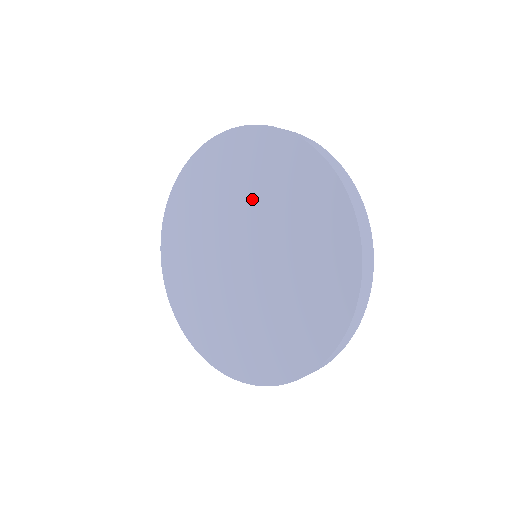
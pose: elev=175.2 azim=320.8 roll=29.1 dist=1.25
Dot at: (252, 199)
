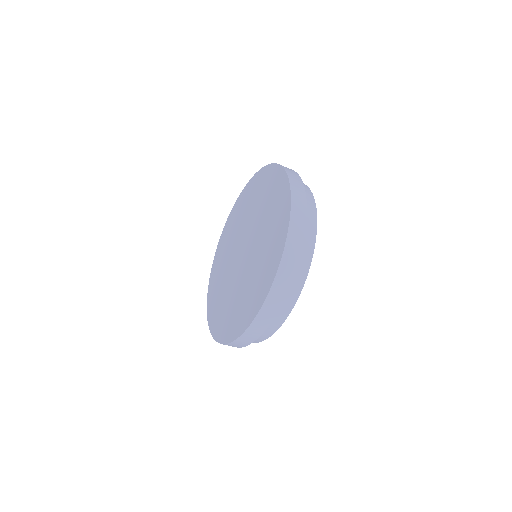
Dot at: (247, 217)
